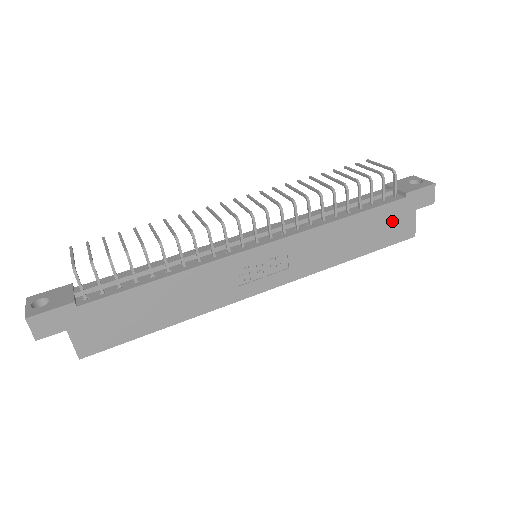
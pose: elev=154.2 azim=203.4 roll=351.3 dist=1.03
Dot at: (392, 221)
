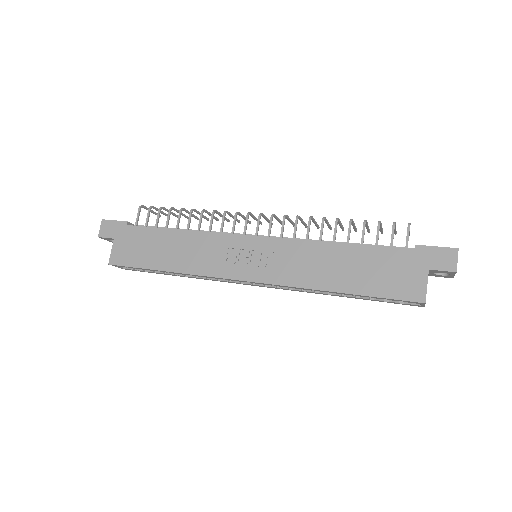
Dot at: (394, 270)
